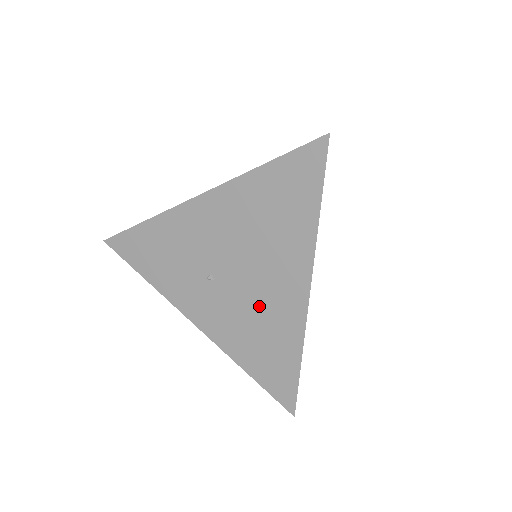
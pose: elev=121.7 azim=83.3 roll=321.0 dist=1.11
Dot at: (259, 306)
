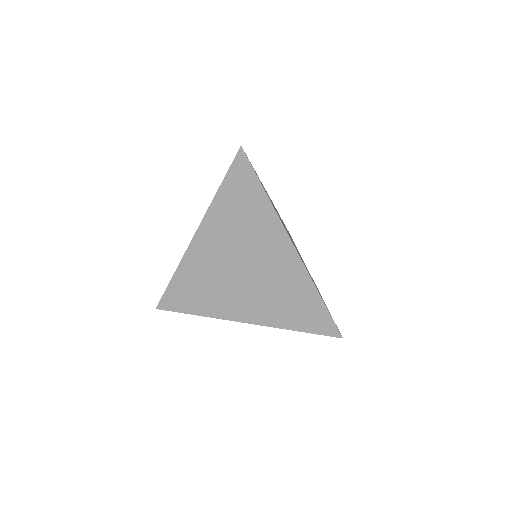
Dot at: (272, 278)
